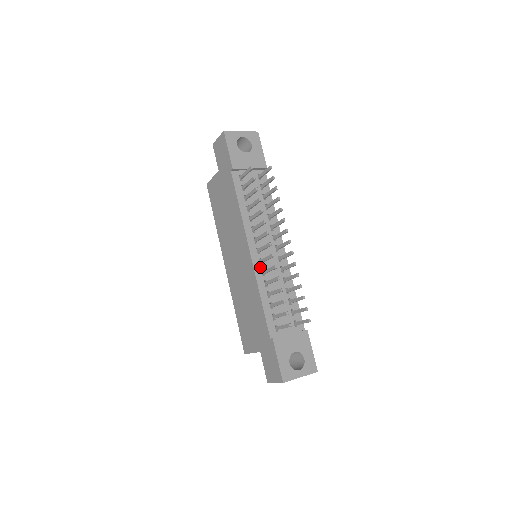
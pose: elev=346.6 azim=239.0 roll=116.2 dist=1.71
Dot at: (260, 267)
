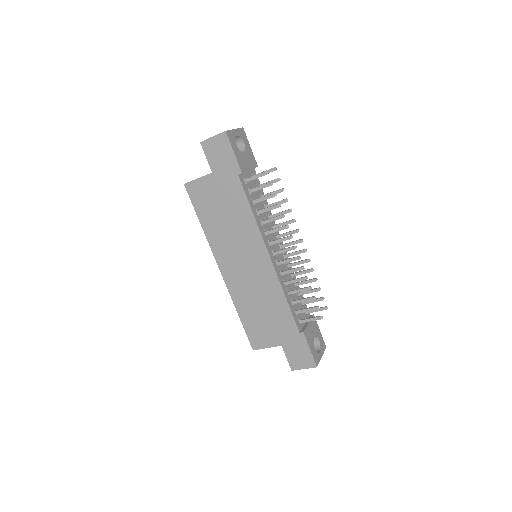
Dot at: (278, 269)
